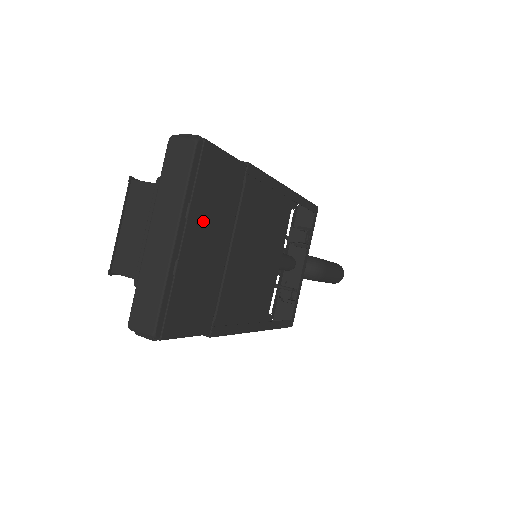
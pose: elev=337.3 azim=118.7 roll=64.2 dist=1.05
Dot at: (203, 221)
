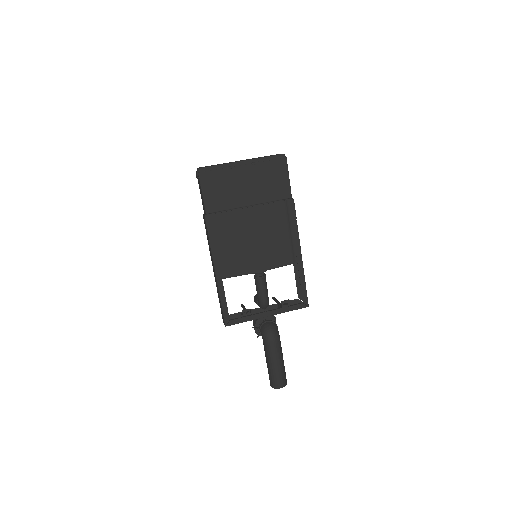
Dot at: (255, 176)
